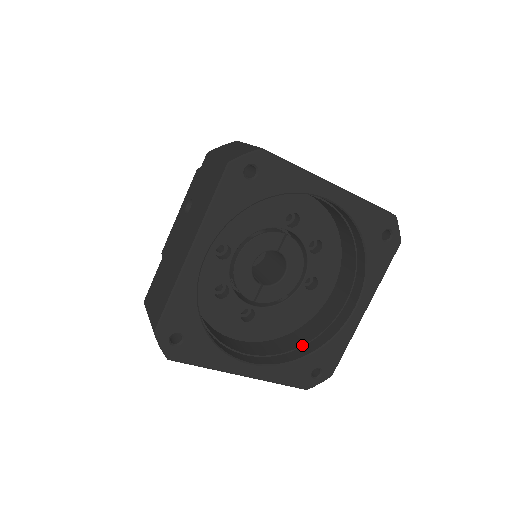
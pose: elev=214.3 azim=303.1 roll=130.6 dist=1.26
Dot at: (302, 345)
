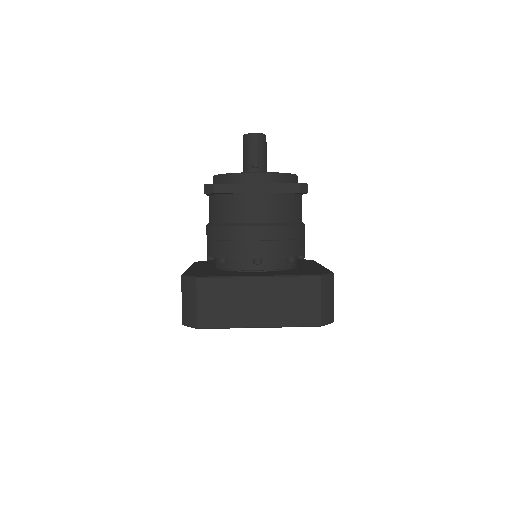
Dot at: occluded
